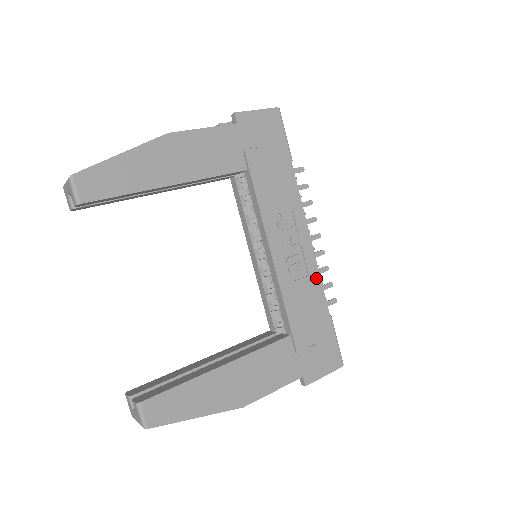
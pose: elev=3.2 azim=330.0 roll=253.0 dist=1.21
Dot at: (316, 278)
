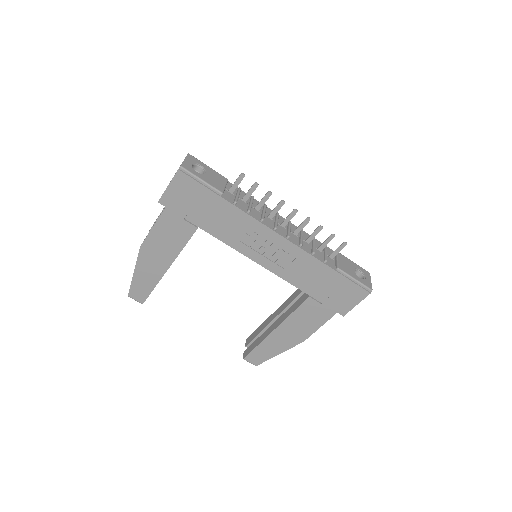
Dot at: (304, 255)
